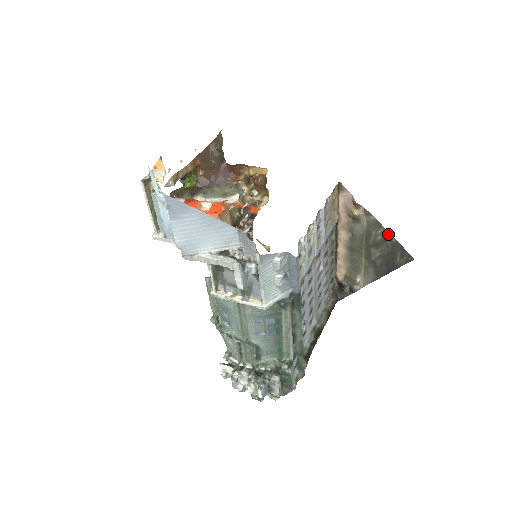
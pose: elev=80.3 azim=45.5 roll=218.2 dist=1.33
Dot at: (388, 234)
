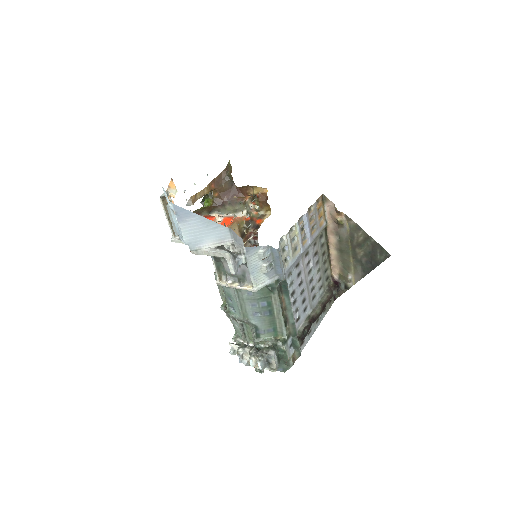
Dot at: (367, 235)
